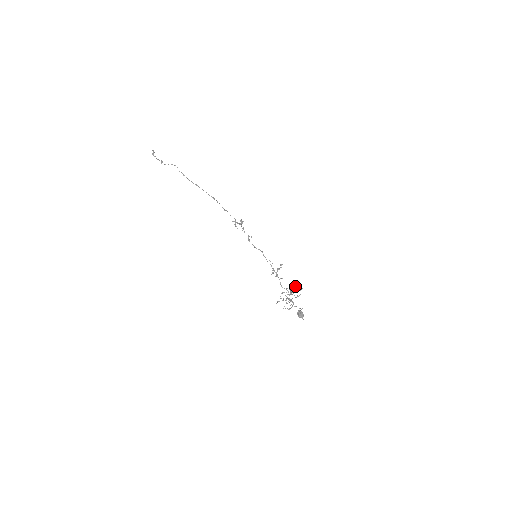
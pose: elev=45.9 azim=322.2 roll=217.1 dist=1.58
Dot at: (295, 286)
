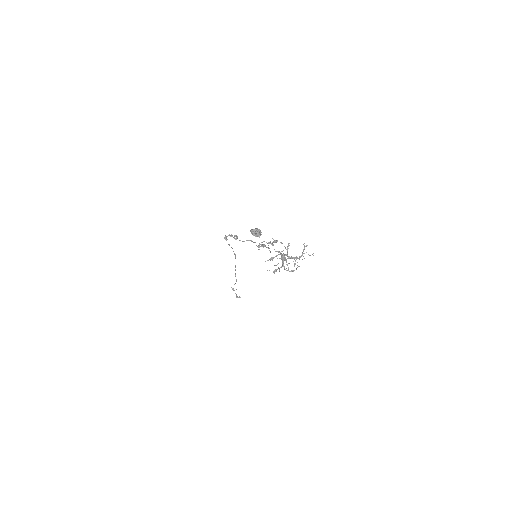
Dot at: occluded
